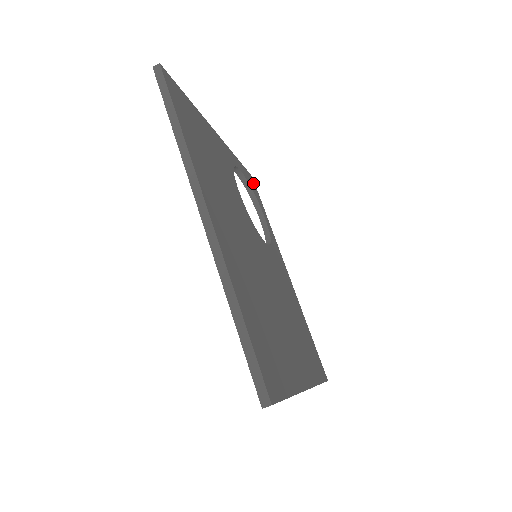
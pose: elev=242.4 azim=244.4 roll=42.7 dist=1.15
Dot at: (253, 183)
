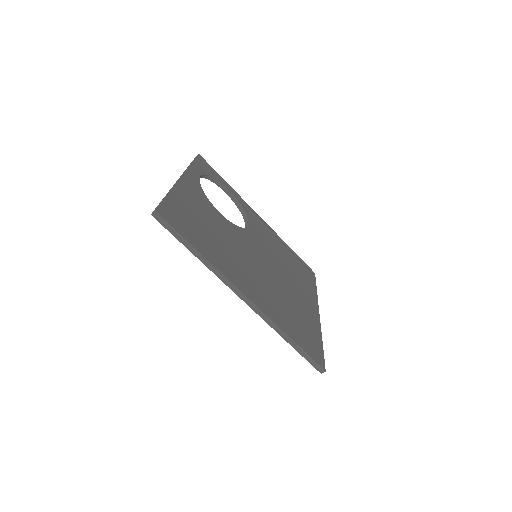
Dot at: (204, 163)
